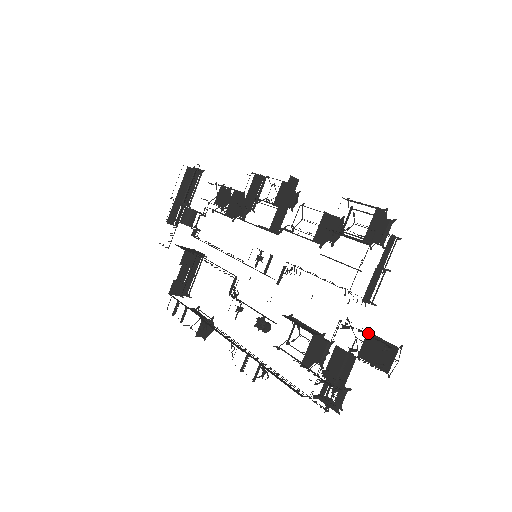
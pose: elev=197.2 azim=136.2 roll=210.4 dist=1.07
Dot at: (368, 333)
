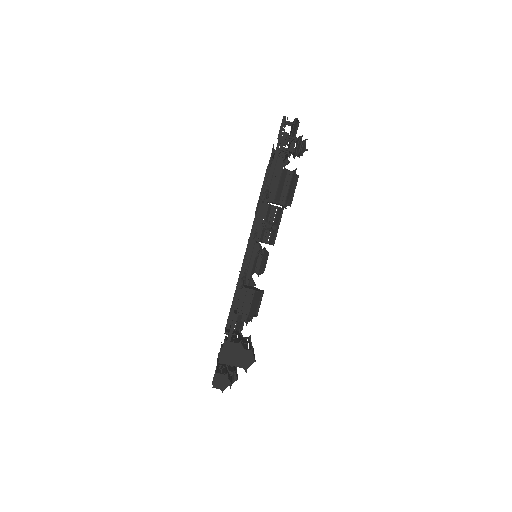
Dot at: occluded
